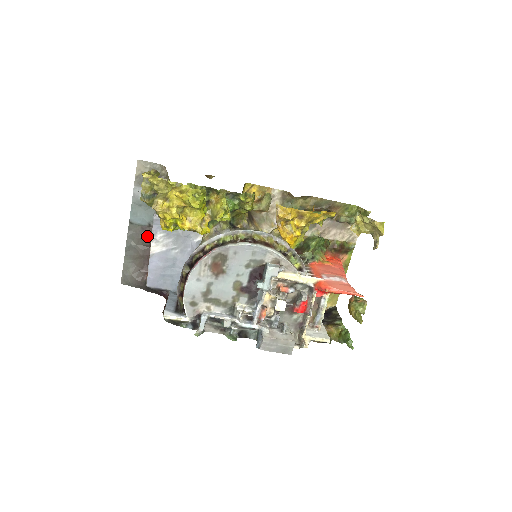
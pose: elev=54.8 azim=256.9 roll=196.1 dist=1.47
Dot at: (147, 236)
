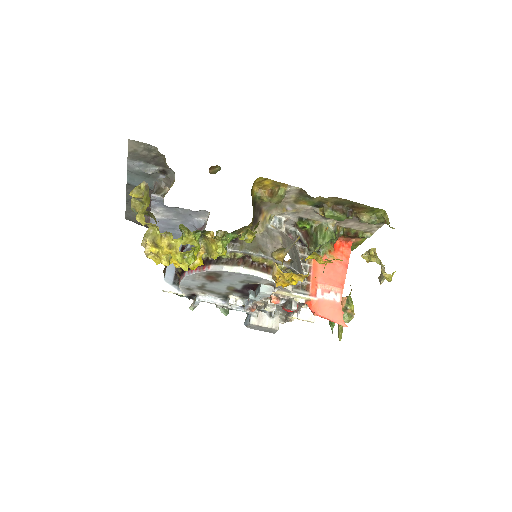
Dot at: occluded
